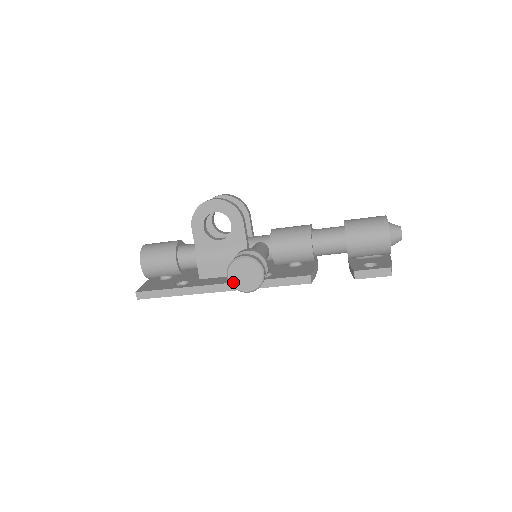
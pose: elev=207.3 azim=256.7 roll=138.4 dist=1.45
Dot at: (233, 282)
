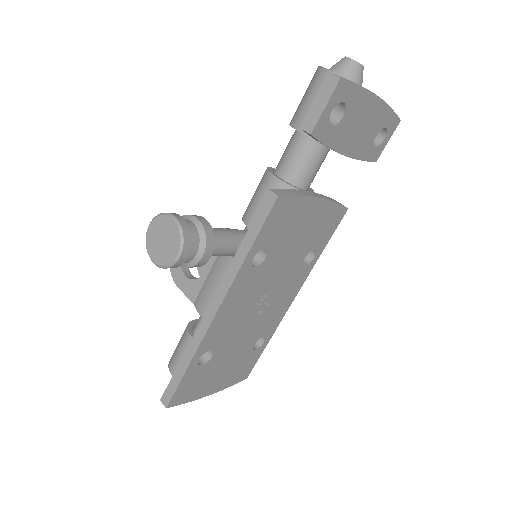
Dot at: (160, 262)
